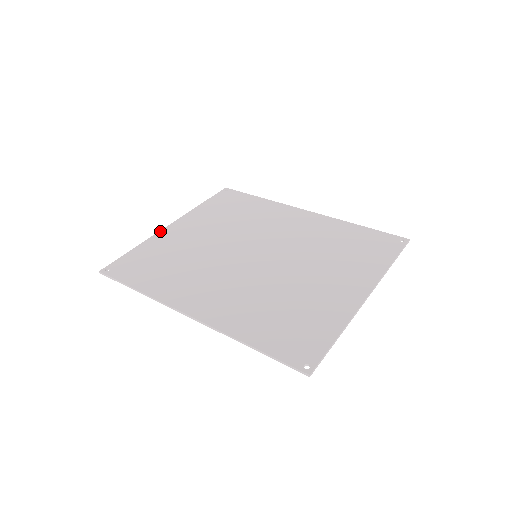
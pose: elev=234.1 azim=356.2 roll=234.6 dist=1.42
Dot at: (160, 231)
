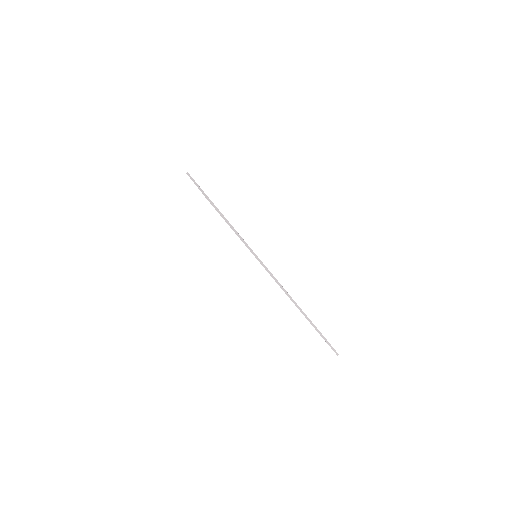
Dot at: occluded
